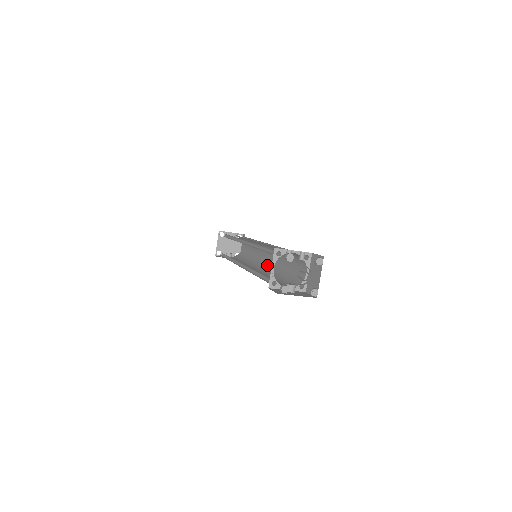
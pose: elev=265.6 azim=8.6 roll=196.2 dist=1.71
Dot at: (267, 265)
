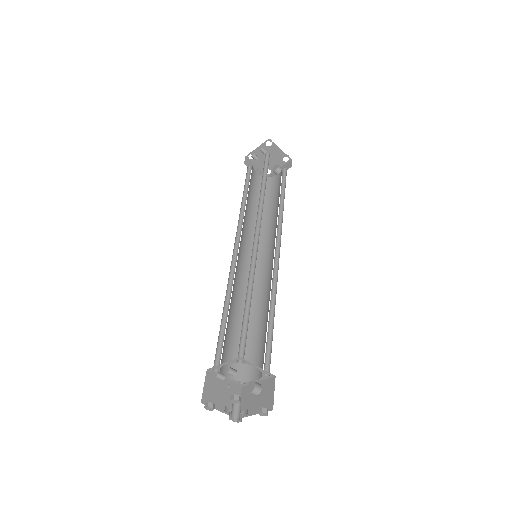
Dot at: occluded
